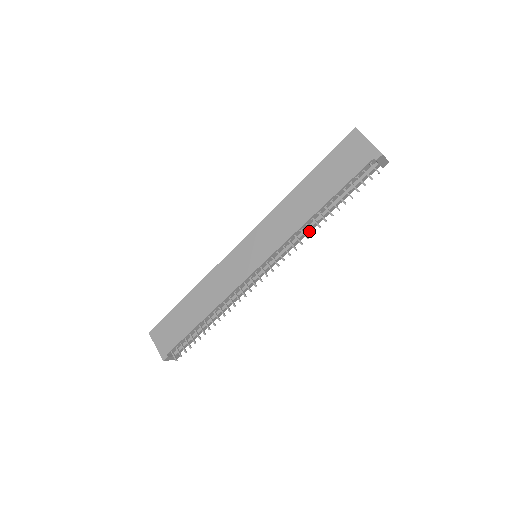
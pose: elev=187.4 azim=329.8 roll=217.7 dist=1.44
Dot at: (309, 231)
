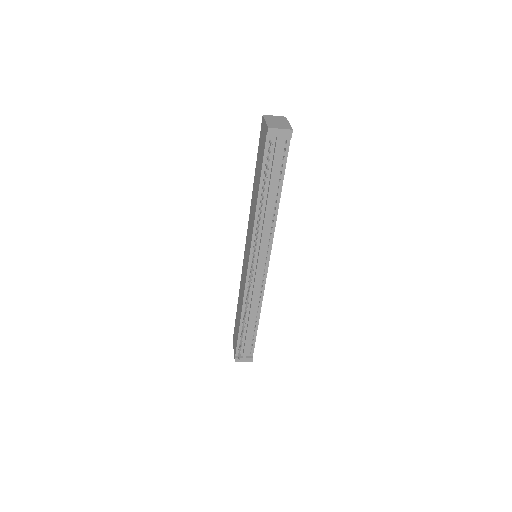
Dot at: (275, 220)
